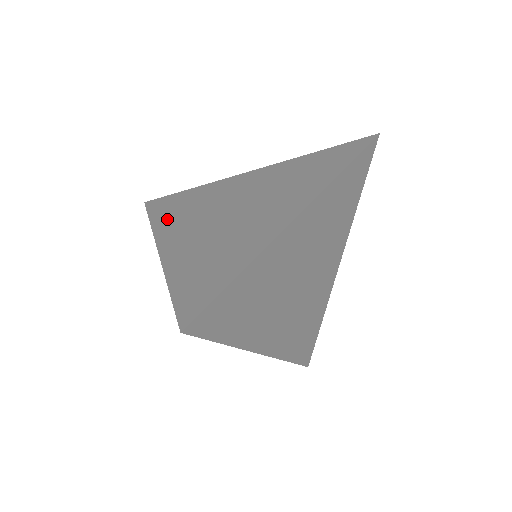
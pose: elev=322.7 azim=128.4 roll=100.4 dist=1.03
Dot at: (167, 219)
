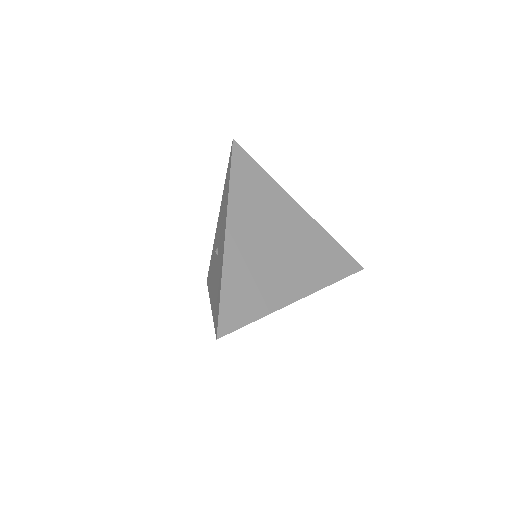
Dot at: occluded
